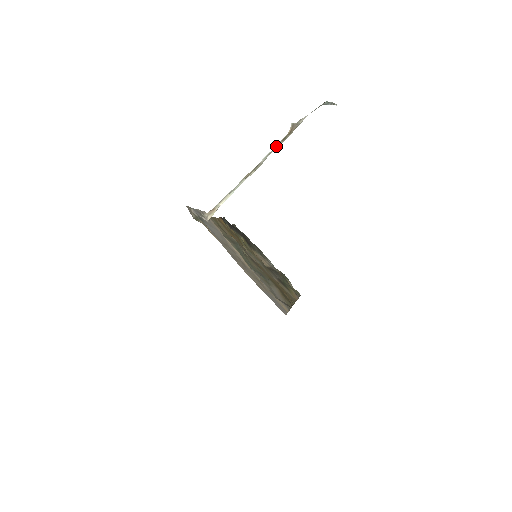
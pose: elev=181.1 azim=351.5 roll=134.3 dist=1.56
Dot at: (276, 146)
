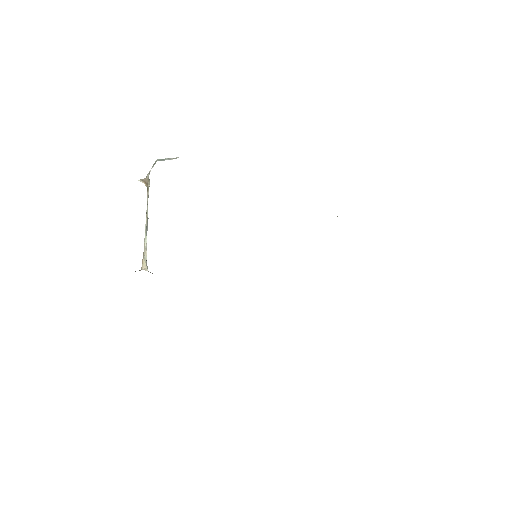
Dot at: (147, 197)
